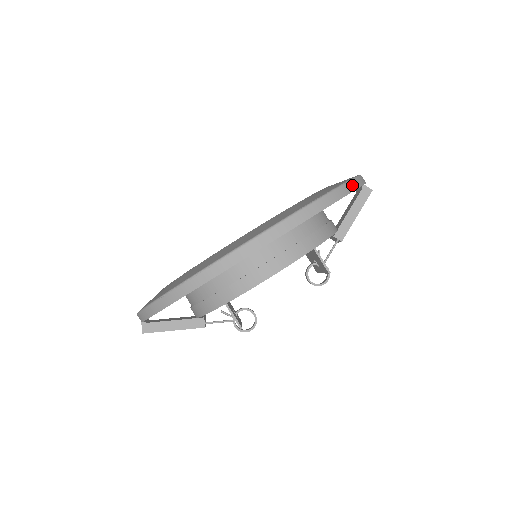
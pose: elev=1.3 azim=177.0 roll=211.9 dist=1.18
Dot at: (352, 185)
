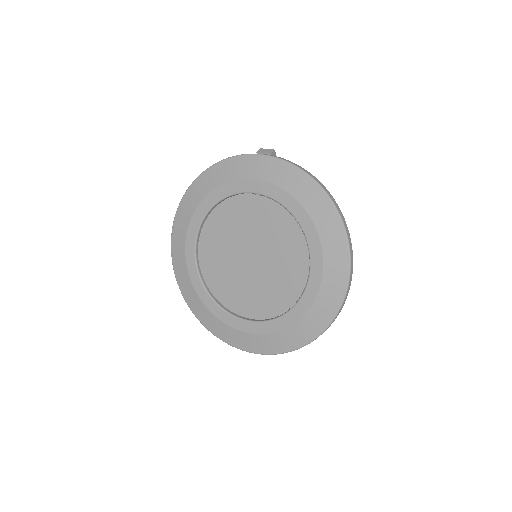
Dot at: (327, 192)
